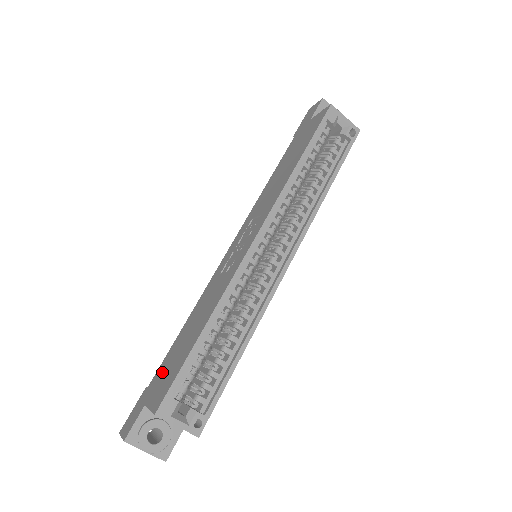
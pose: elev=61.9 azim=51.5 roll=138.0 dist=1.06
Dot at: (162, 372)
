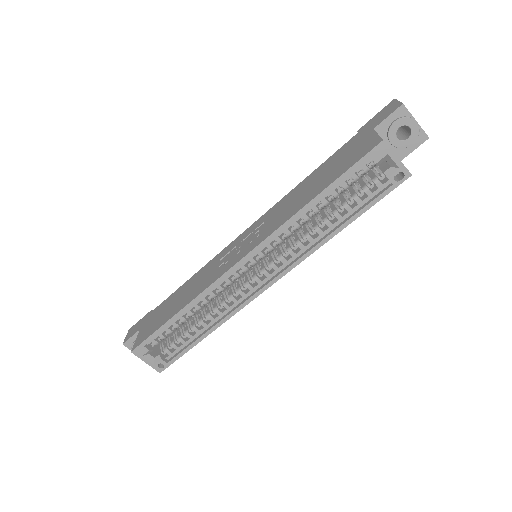
Dot at: (157, 313)
